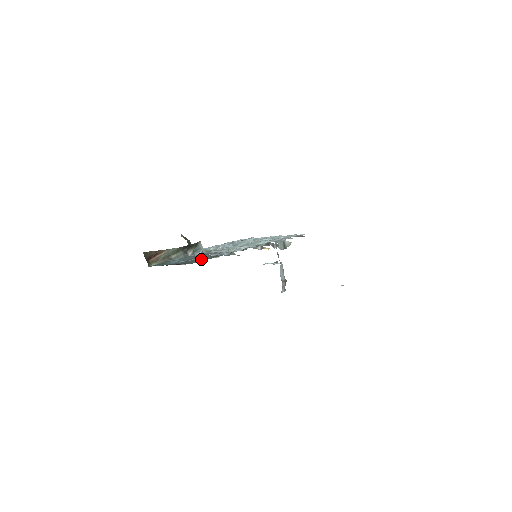
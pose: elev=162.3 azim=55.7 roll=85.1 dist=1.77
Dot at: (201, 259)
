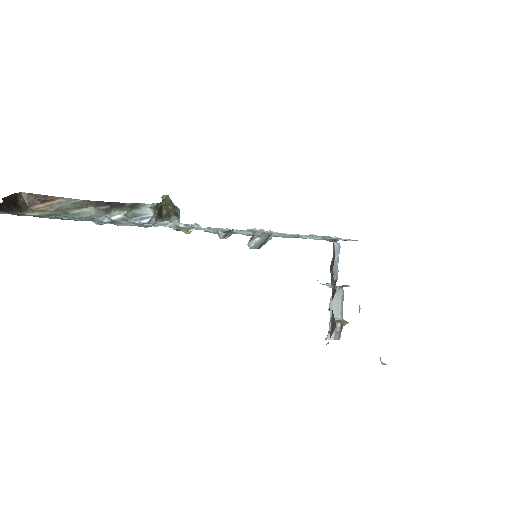
Dot at: occluded
